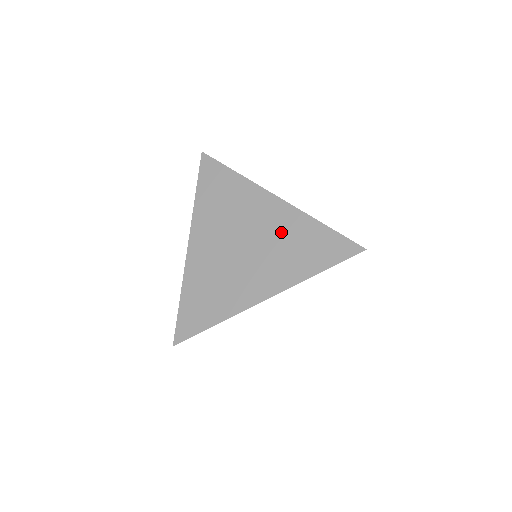
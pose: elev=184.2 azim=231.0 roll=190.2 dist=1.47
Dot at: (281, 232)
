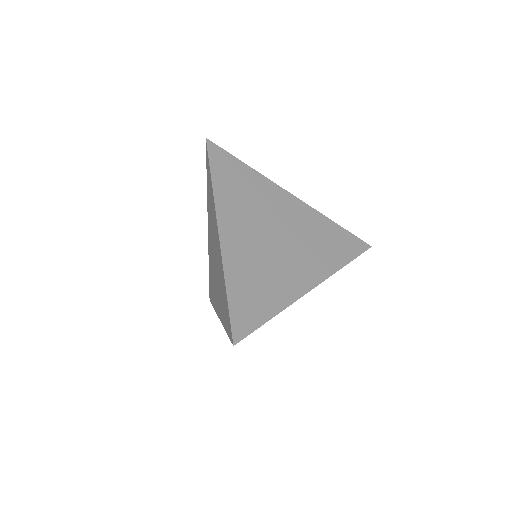
Dot at: (219, 270)
